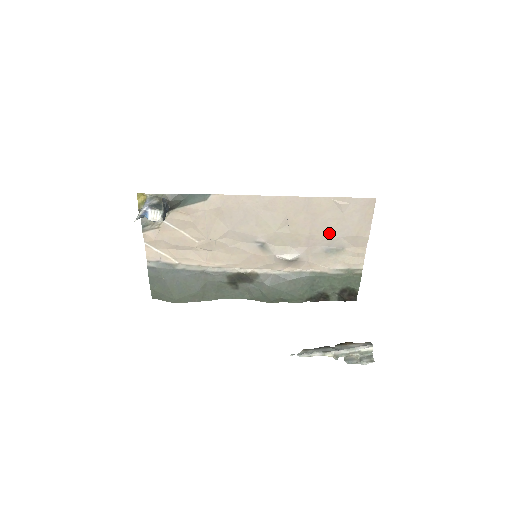
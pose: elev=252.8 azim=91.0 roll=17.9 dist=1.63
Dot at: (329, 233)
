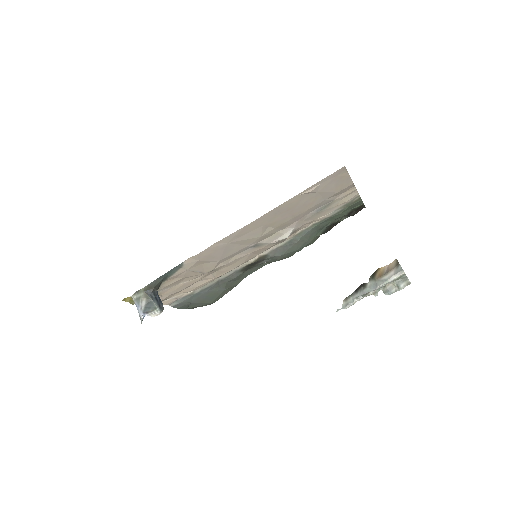
Dot at: (312, 206)
